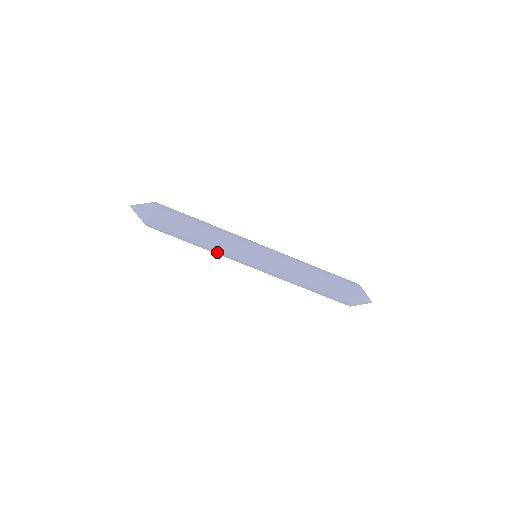
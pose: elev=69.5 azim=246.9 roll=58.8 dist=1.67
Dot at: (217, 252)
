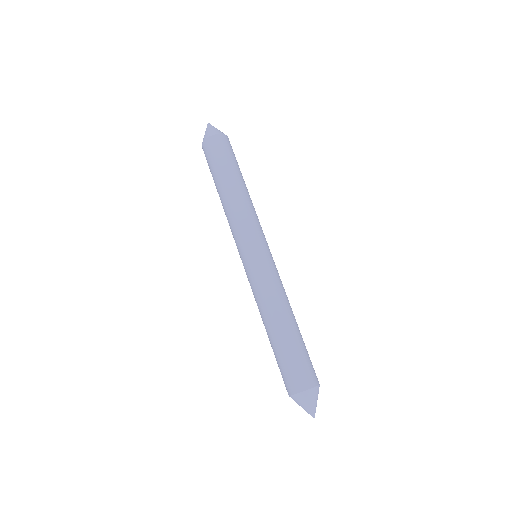
Dot at: (228, 219)
